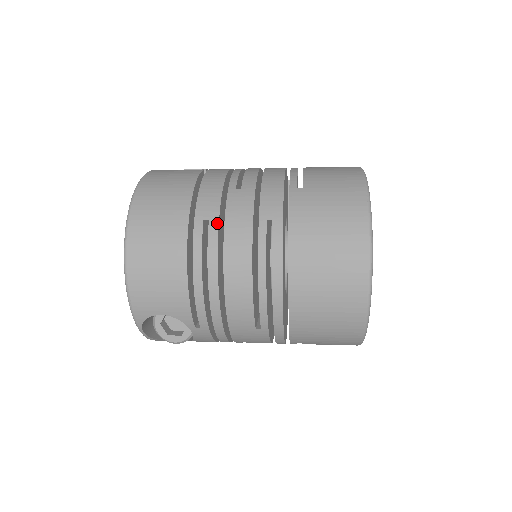
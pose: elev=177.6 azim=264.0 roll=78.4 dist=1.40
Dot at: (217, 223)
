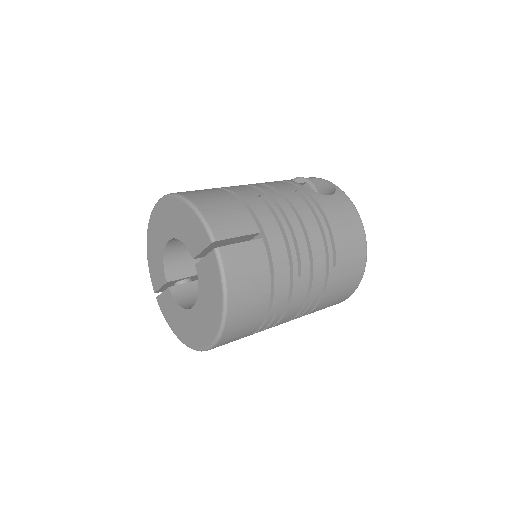
Dot at: (284, 309)
